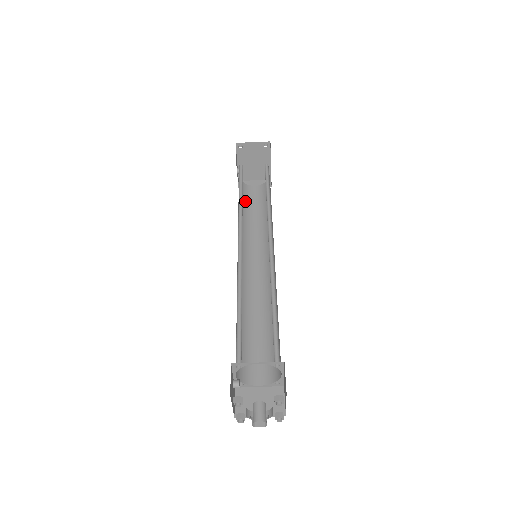
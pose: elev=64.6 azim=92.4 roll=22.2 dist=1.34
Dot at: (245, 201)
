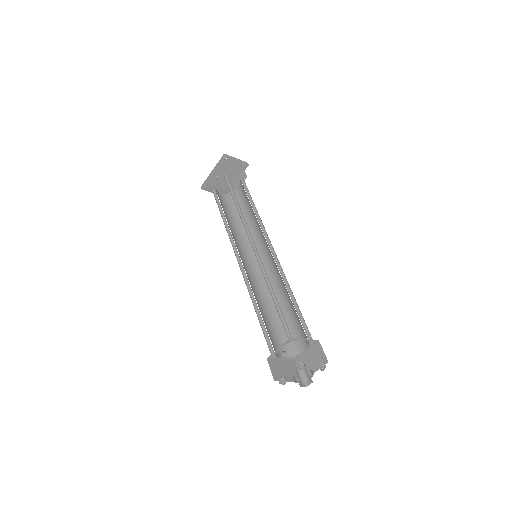
Dot at: (221, 205)
